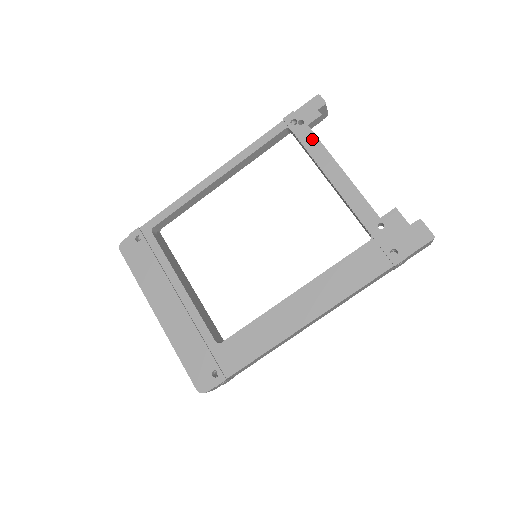
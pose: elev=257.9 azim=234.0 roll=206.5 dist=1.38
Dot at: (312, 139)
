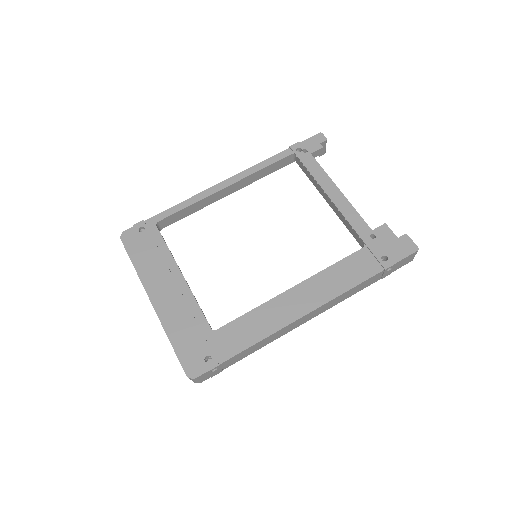
Dot at: (314, 164)
